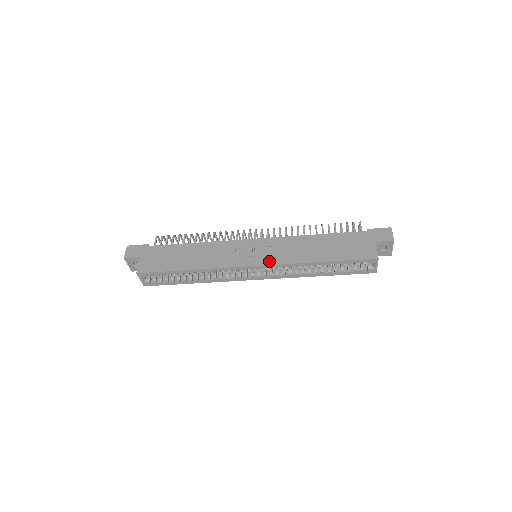
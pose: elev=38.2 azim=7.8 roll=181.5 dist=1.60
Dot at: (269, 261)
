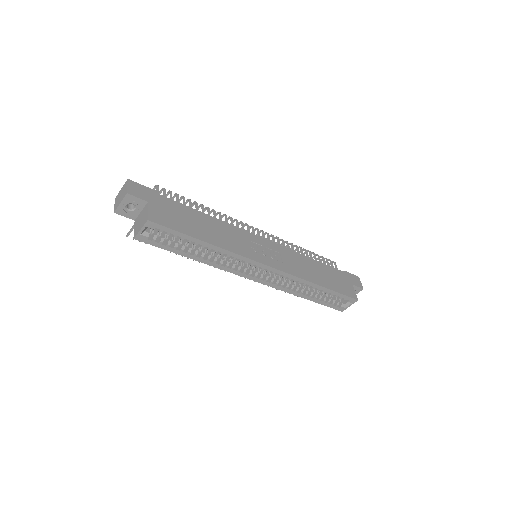
Dot at: (282, 267)
